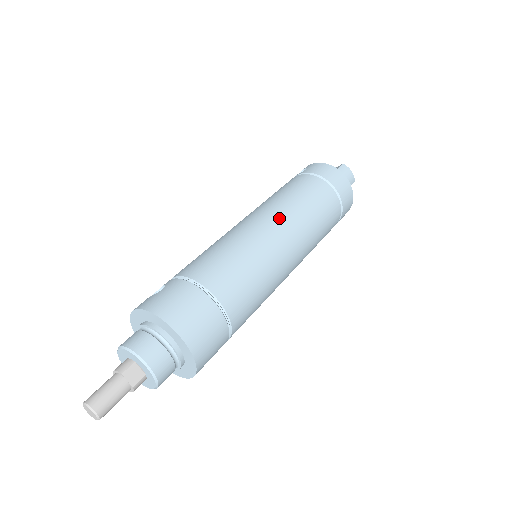
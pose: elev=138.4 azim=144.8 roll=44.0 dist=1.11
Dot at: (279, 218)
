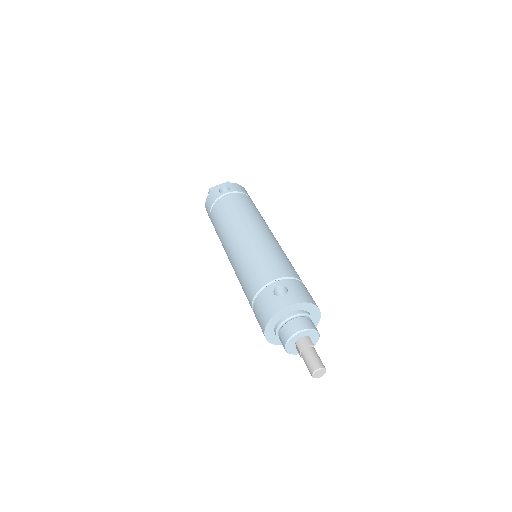
Dot at: (268, 228)
